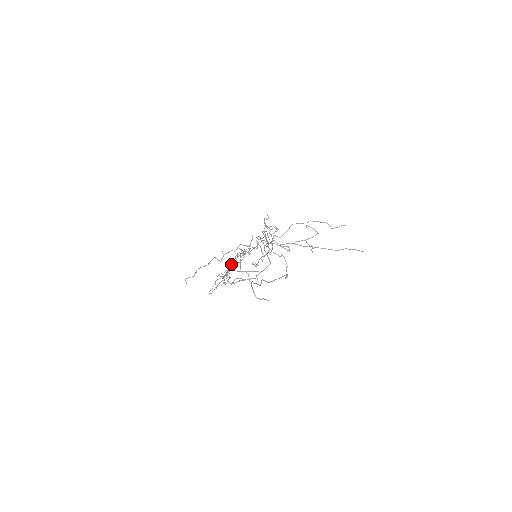
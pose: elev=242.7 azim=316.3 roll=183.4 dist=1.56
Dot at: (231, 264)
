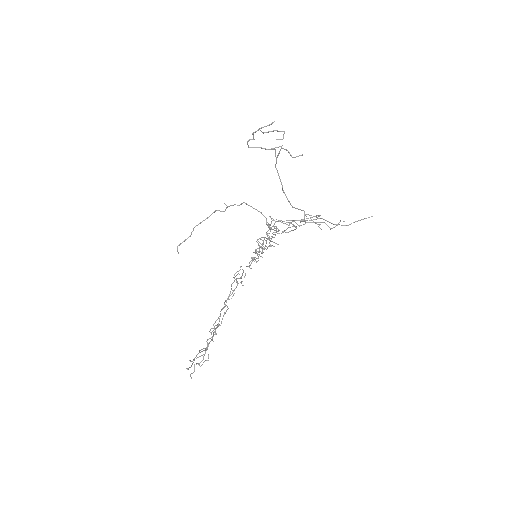
Dot at: (216, 325)
